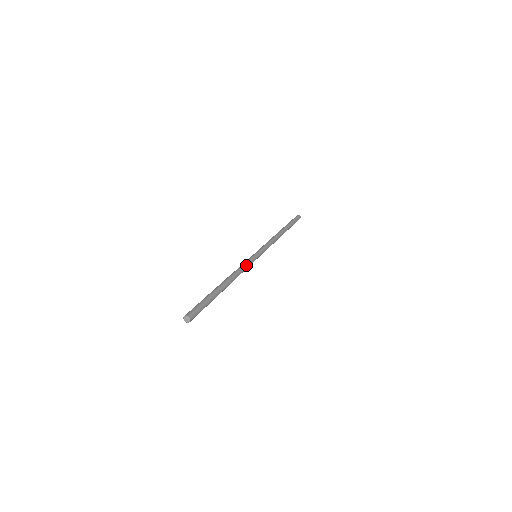
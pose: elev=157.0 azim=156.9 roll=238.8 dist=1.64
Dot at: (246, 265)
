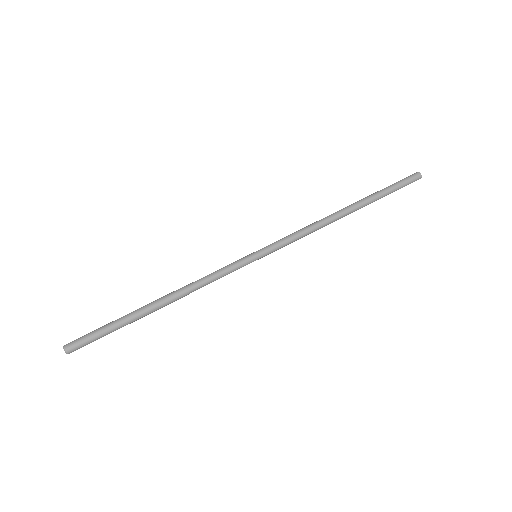
Dot at: (220, 277)
